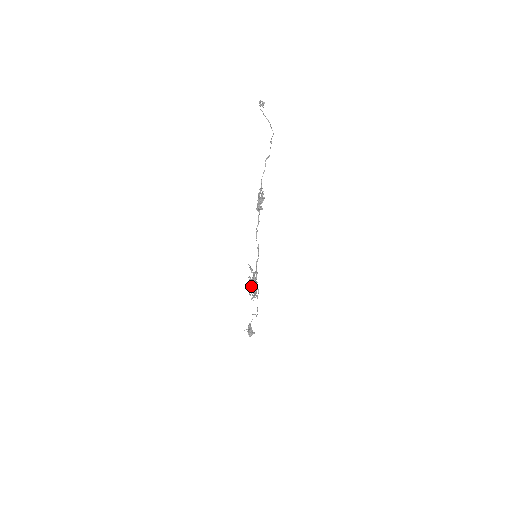
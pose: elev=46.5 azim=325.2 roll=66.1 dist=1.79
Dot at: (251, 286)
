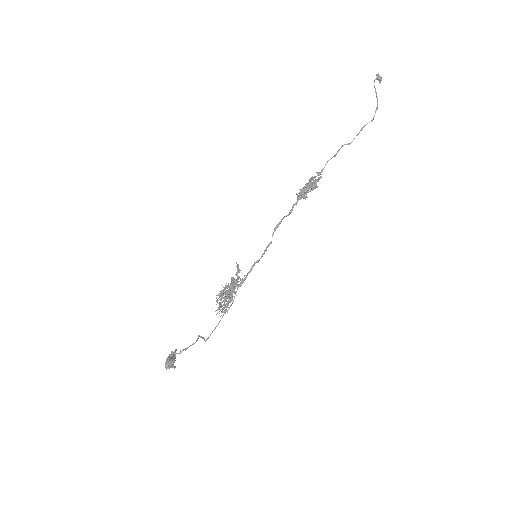
Dot at: (226, 292)
